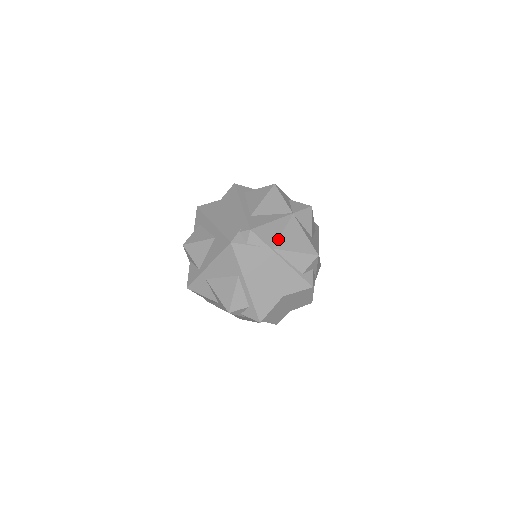
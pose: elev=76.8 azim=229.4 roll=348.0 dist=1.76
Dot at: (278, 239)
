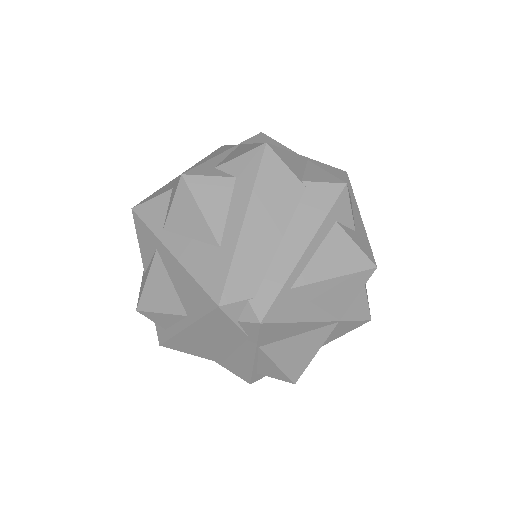
Dot at: (280, 340)
